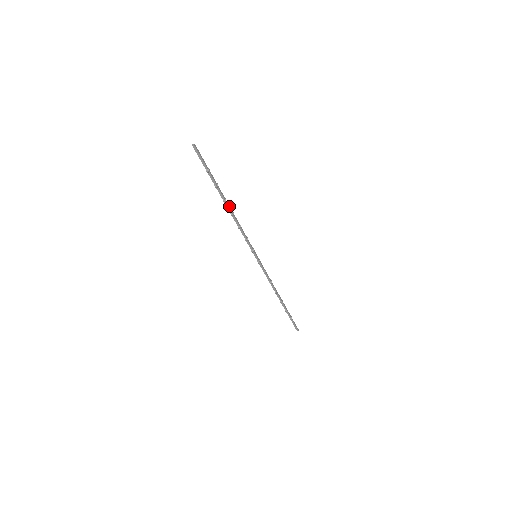
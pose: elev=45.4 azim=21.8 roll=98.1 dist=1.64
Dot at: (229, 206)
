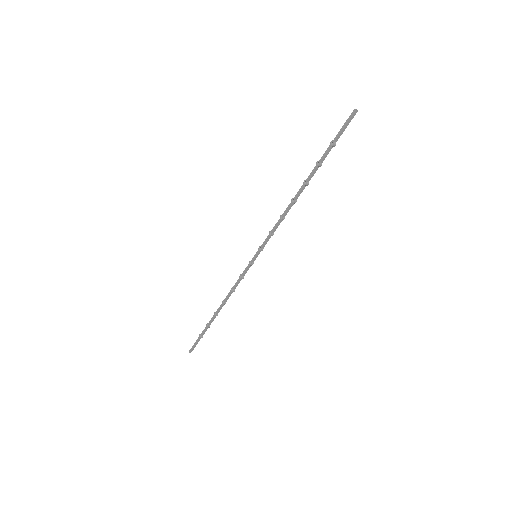
Dot at: (300, 191)
